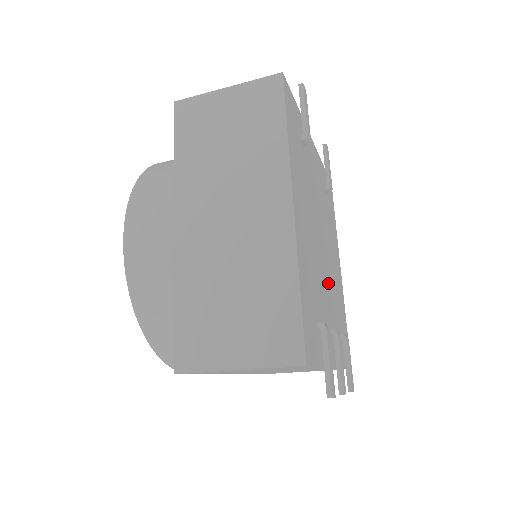
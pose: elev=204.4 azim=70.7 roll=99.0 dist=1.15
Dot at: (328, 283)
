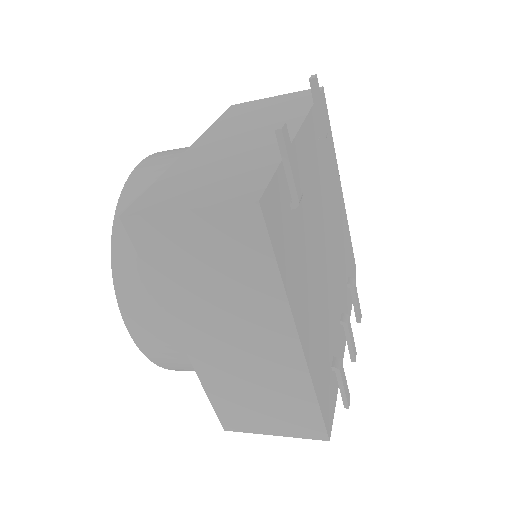
Dot at: (334, 274)
